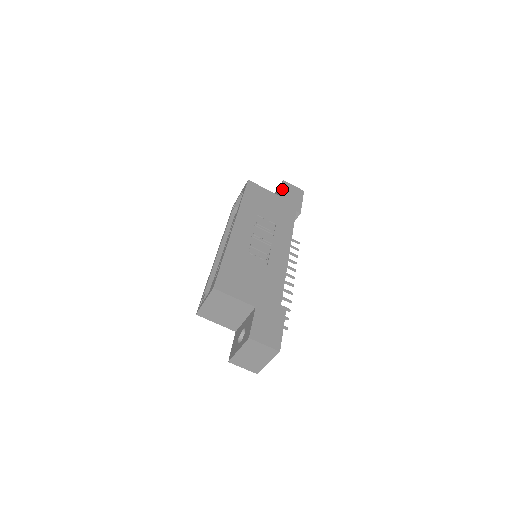
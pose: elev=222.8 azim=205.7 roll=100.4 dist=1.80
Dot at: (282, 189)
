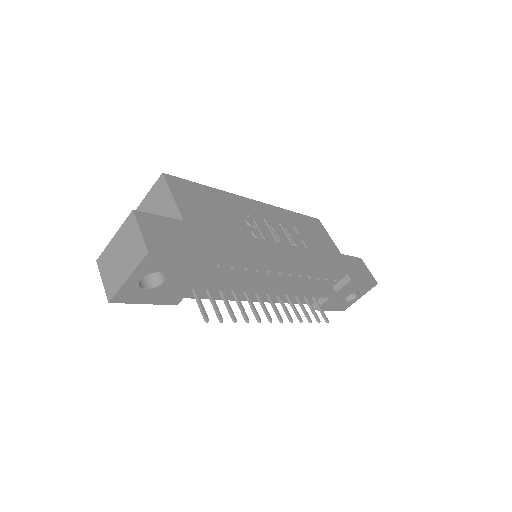
Dot at: (351, 257)
